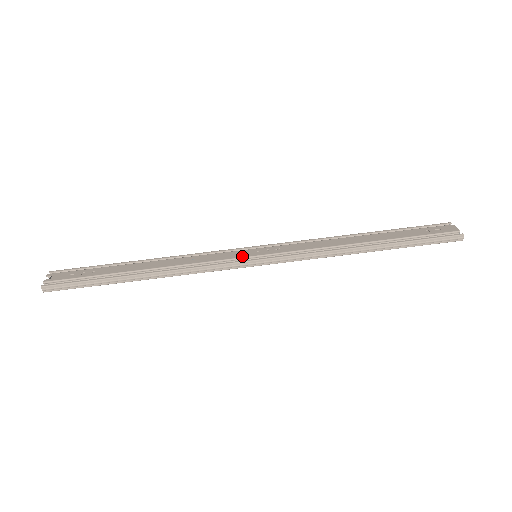
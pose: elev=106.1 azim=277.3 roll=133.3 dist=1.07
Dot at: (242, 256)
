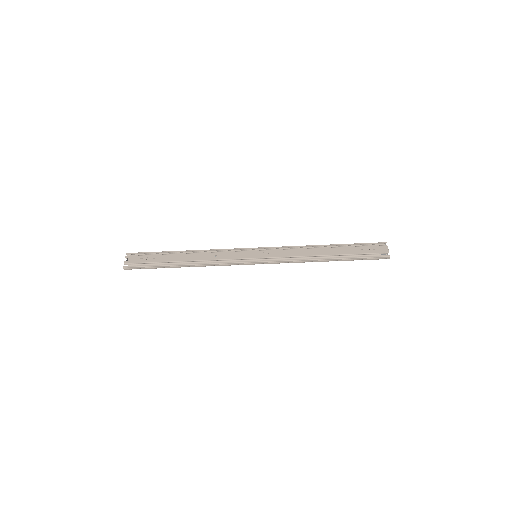
Dot at: (247, 257)
